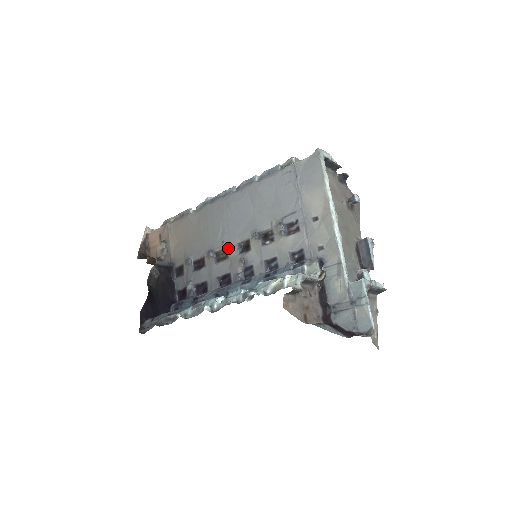
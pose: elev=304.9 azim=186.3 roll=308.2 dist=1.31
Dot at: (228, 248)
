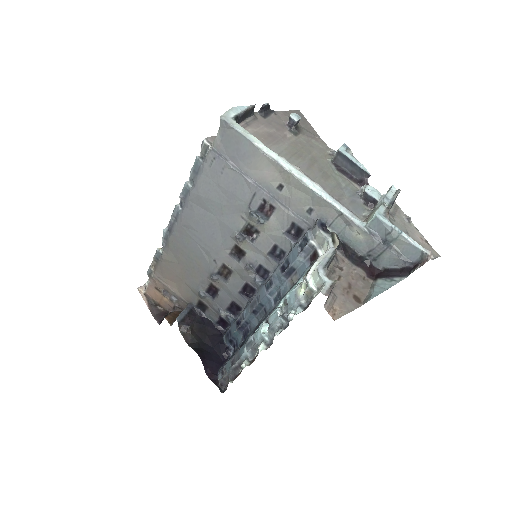
Dot at: (224, 263)
